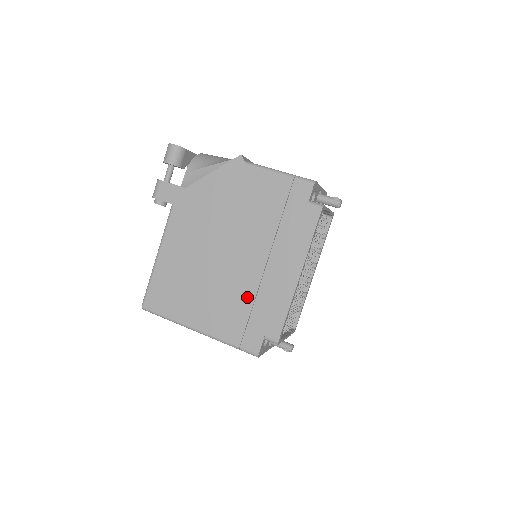
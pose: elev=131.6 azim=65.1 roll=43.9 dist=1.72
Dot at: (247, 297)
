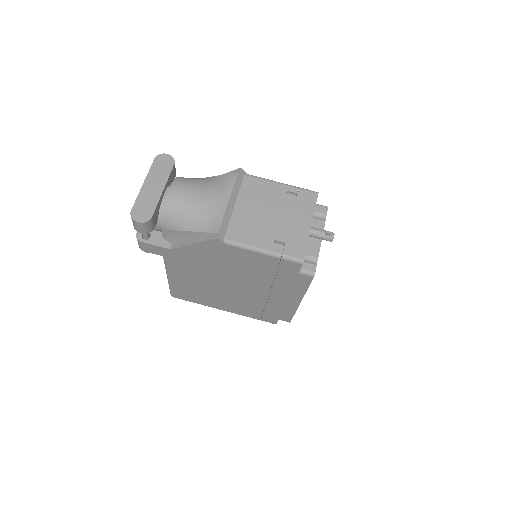
Dot at: (258, 305)
